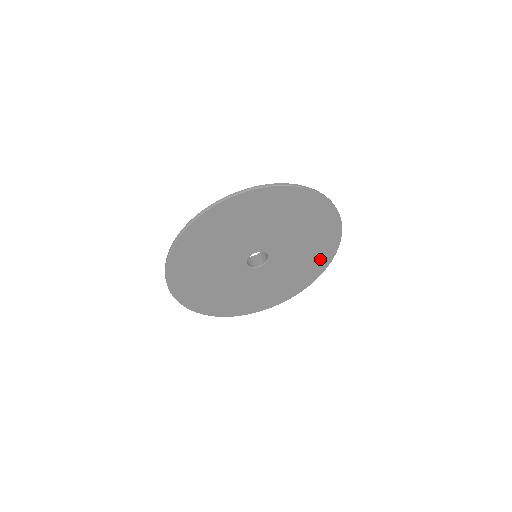
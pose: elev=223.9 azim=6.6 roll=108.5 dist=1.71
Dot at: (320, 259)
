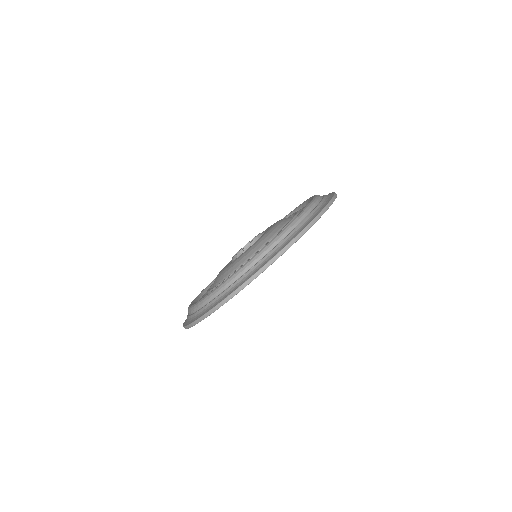
Dot at: occluded
